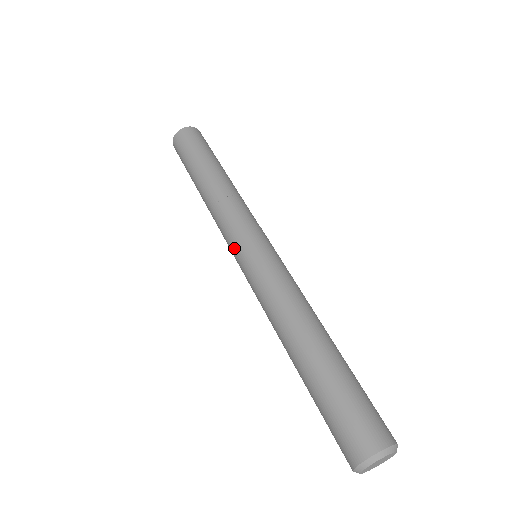
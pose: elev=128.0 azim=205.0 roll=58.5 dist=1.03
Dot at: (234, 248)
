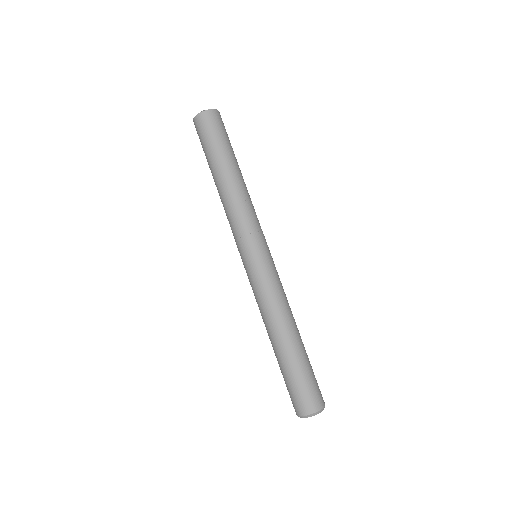
Dot at: (250, 246)
